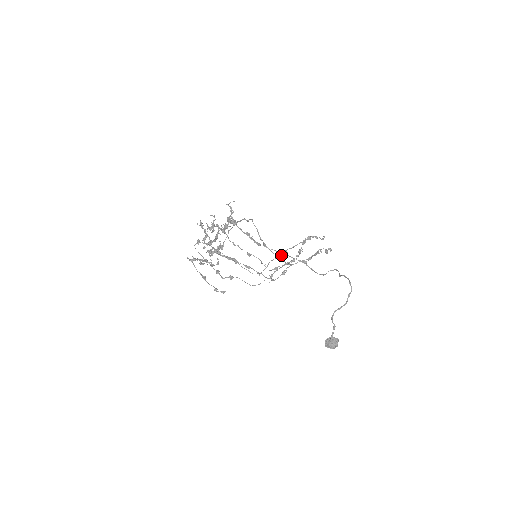
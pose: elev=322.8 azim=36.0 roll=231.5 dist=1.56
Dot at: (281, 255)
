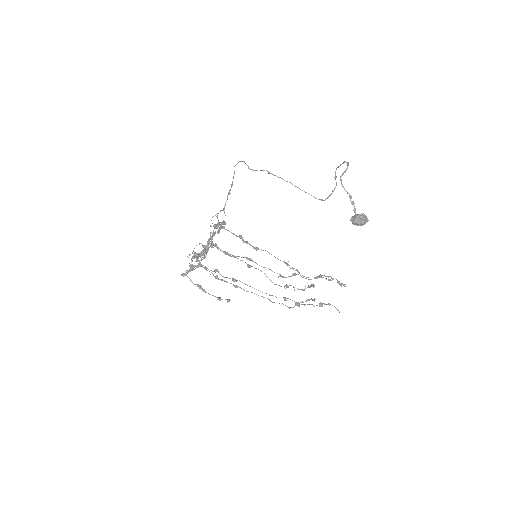
Dot at: occluded
